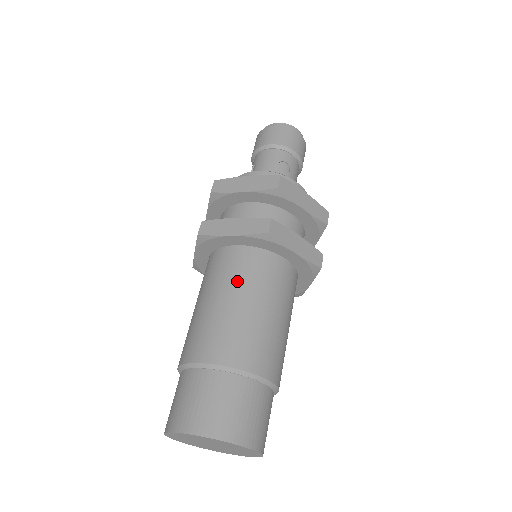
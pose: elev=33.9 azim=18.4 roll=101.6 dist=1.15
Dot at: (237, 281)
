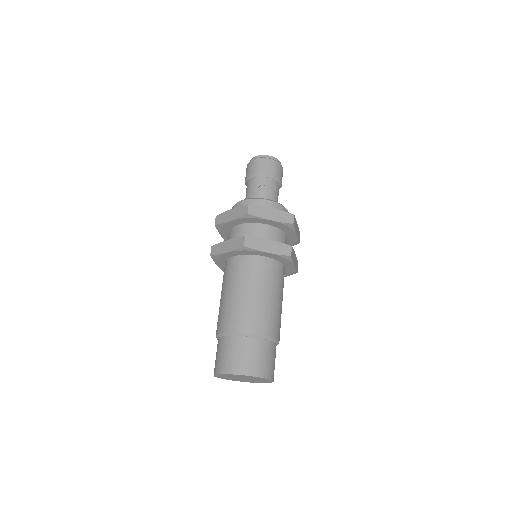
Dot at: (235, 280)
